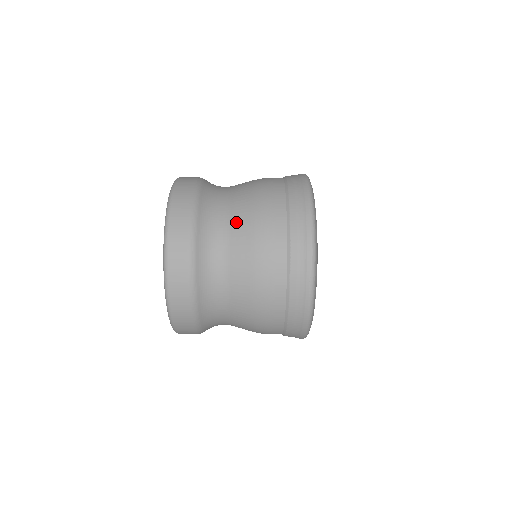
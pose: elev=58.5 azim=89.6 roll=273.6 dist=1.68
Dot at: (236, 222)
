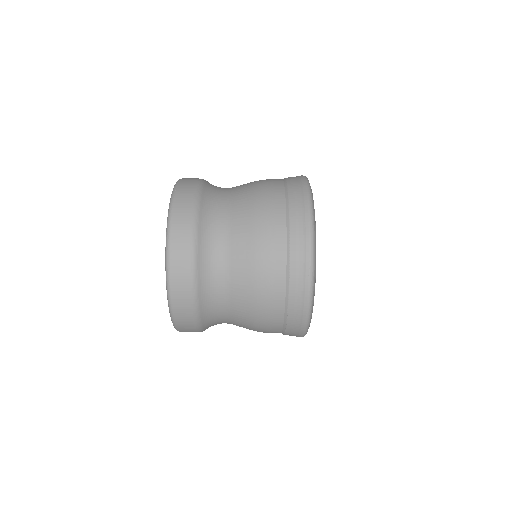
Dot at: (237, 209)
